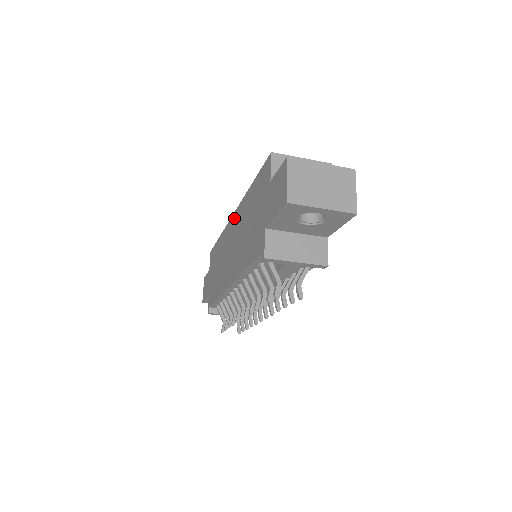
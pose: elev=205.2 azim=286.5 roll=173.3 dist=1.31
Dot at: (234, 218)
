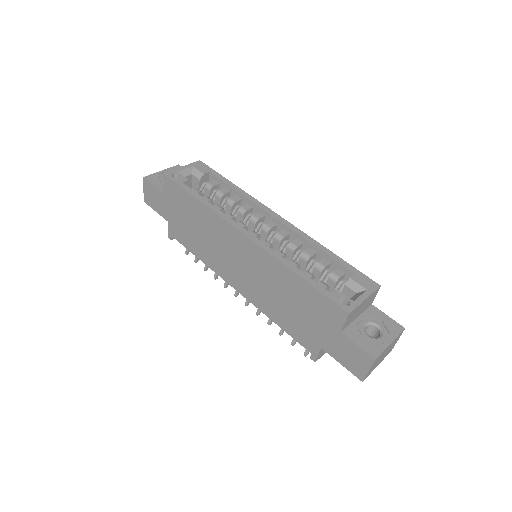
Dot at: (248, 244)
